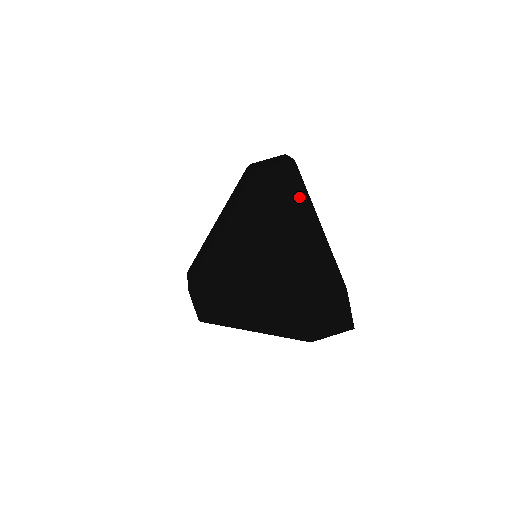
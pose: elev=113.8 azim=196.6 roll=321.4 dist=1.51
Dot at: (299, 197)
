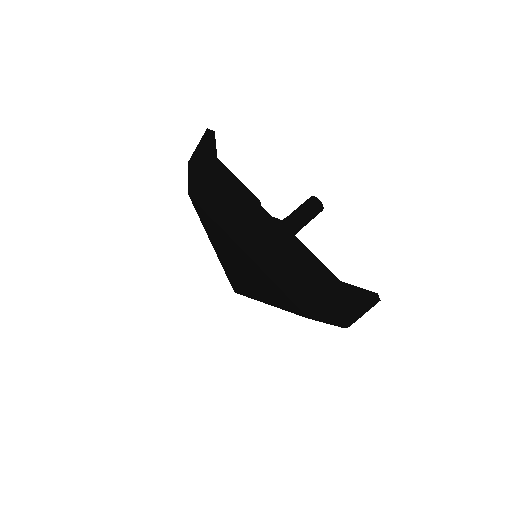
Dot at: (239, 202)
